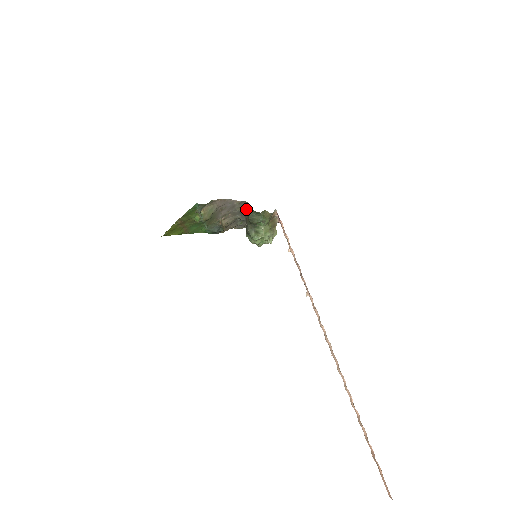
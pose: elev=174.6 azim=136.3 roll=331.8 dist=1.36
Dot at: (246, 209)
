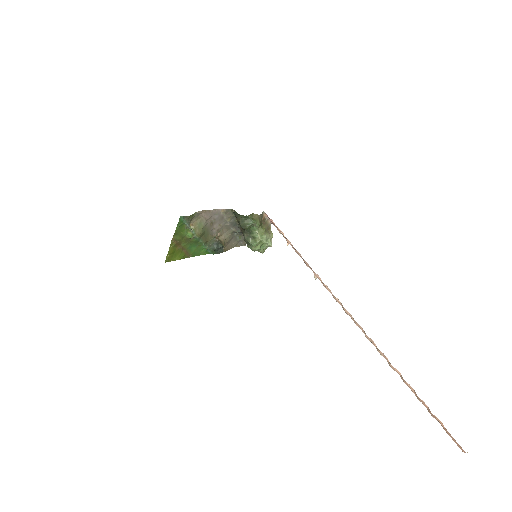
Dot at: (236, 219)
